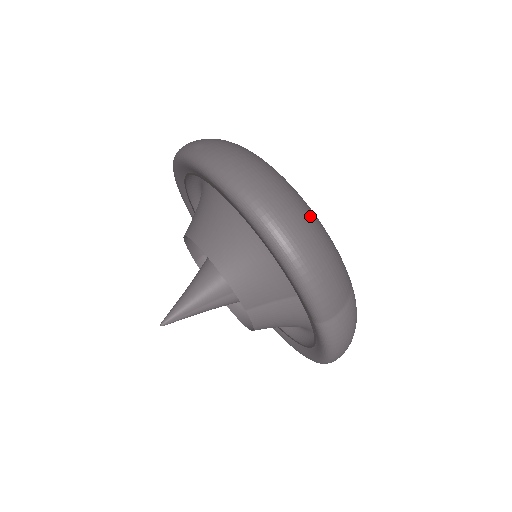
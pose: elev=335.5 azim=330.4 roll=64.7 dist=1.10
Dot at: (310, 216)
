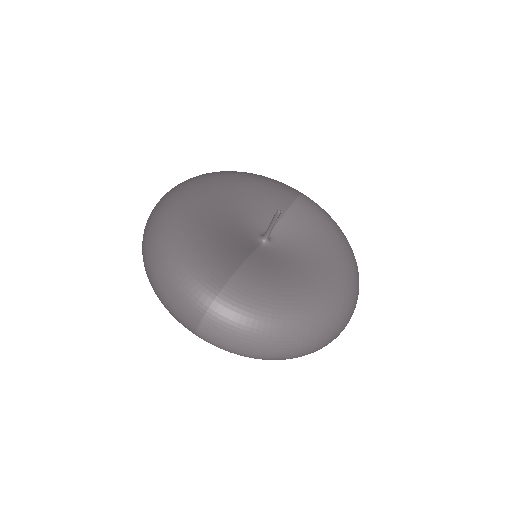
Dot at: (164, 254)
